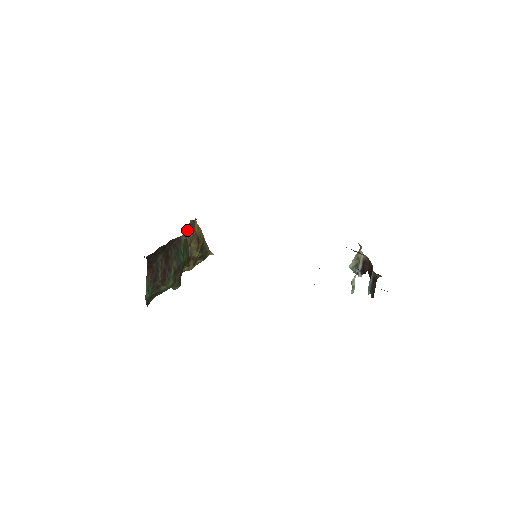
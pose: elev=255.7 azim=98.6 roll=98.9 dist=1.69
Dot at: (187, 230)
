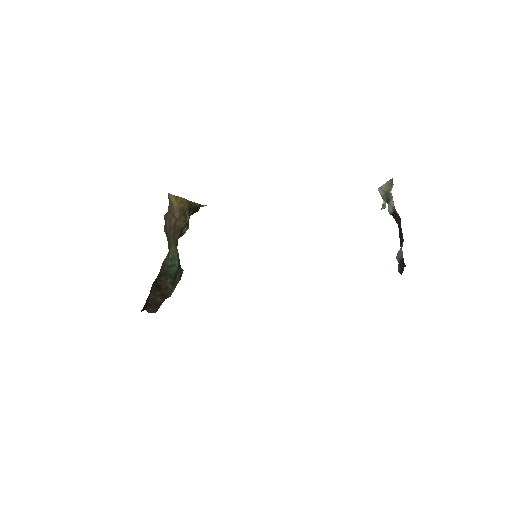
Dot at: (165, 229)
